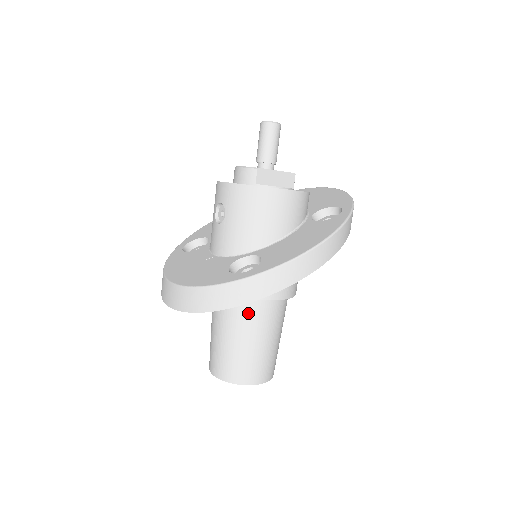
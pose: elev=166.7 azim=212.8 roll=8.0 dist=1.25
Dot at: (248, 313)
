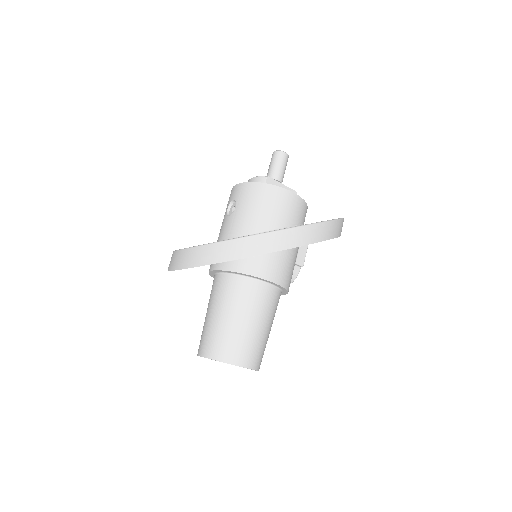
Dot at: (244, 291)
